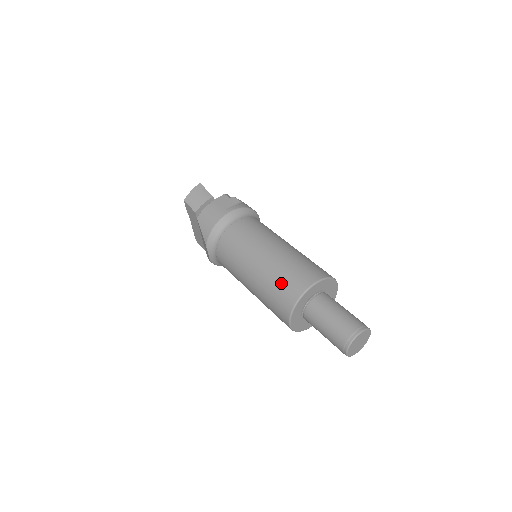
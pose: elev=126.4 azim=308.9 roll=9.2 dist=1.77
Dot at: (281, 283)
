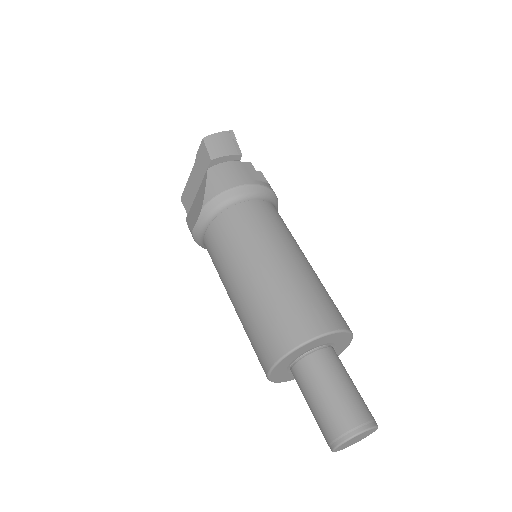
Dot at: (291, 307)
